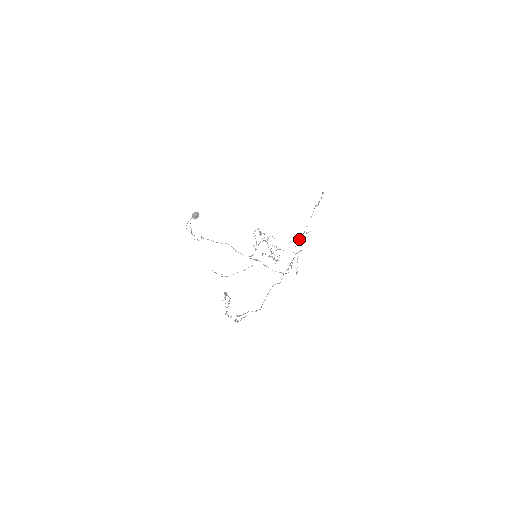
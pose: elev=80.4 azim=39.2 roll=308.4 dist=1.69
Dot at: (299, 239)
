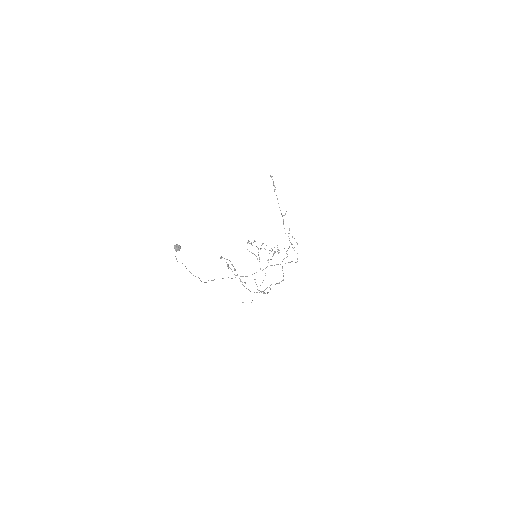
Dot at: (283, 224)
